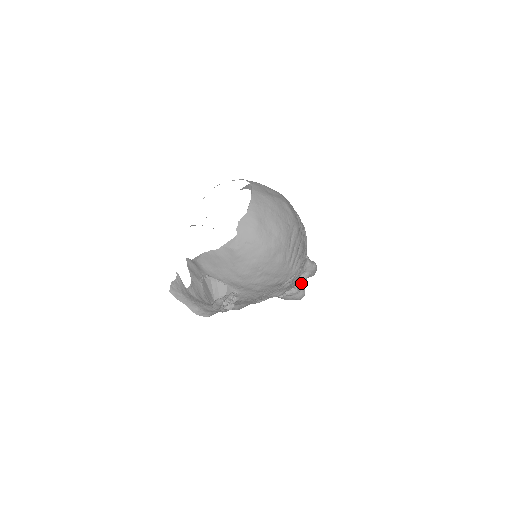
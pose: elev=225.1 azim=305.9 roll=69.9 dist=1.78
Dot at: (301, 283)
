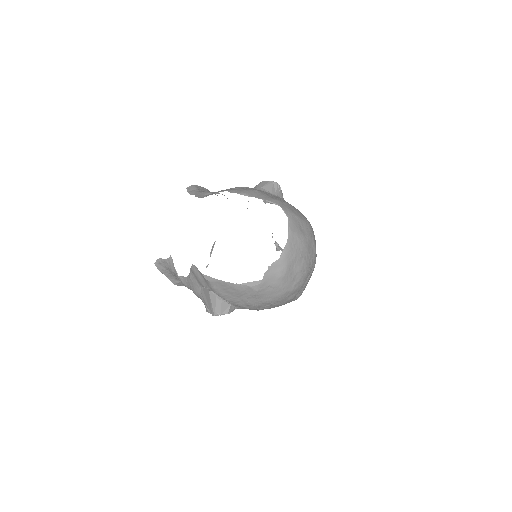
Dot at: occluded
